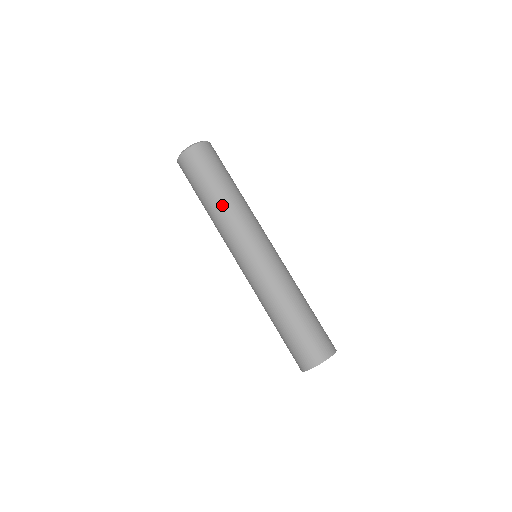
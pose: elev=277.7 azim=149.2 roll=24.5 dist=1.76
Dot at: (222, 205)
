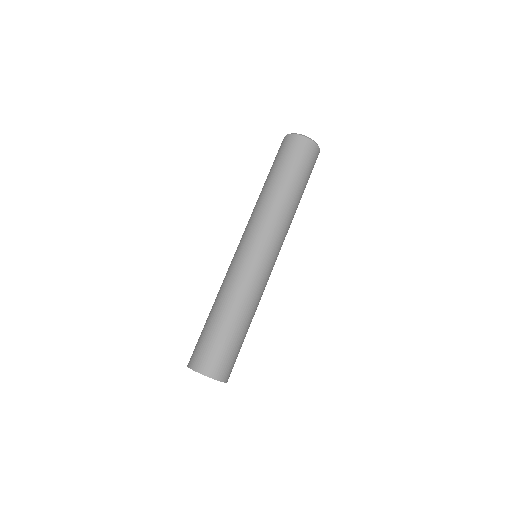
Dot at: (291, 203)
